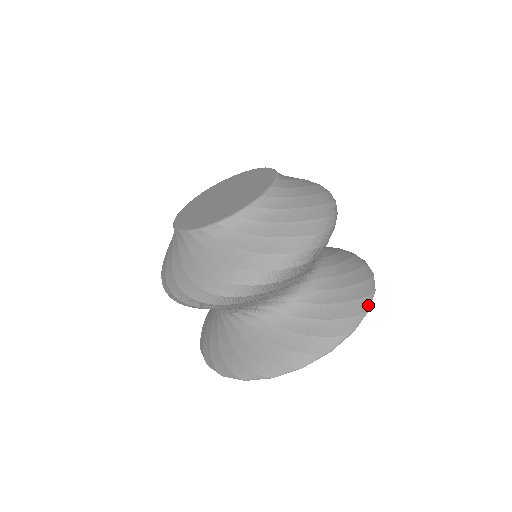
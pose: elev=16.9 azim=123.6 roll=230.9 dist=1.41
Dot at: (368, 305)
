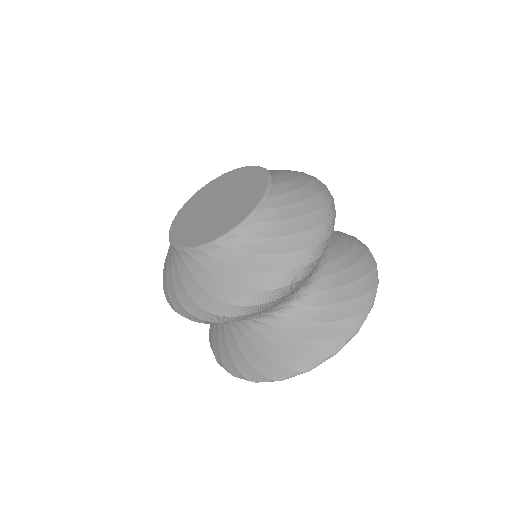
Dot at: (358, 326)
